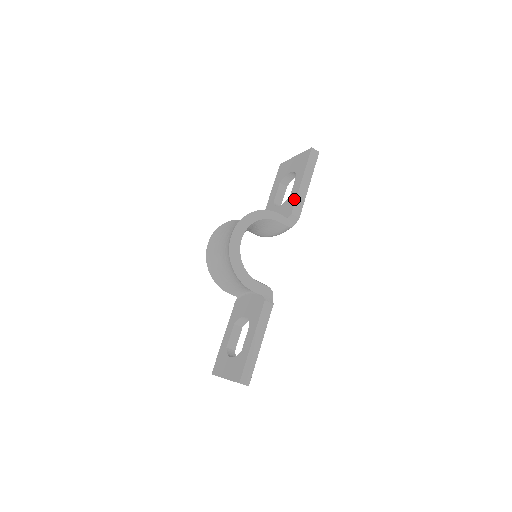
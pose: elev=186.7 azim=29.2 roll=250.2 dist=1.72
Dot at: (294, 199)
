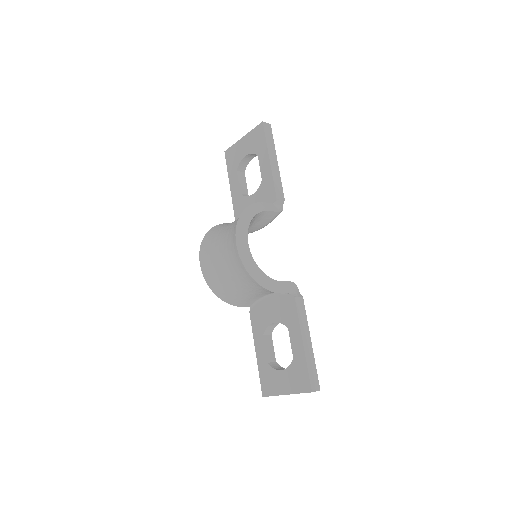
Dot at: (271, 182)
